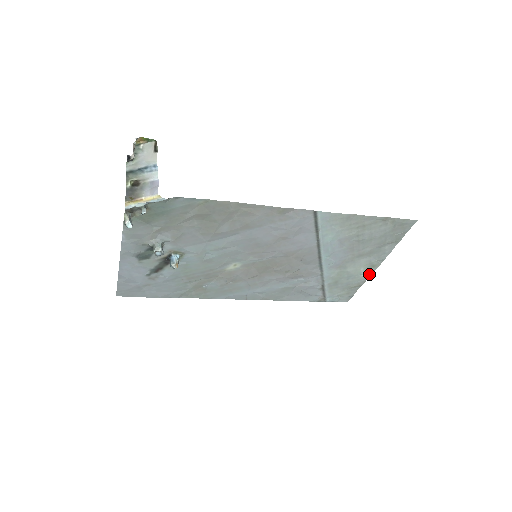
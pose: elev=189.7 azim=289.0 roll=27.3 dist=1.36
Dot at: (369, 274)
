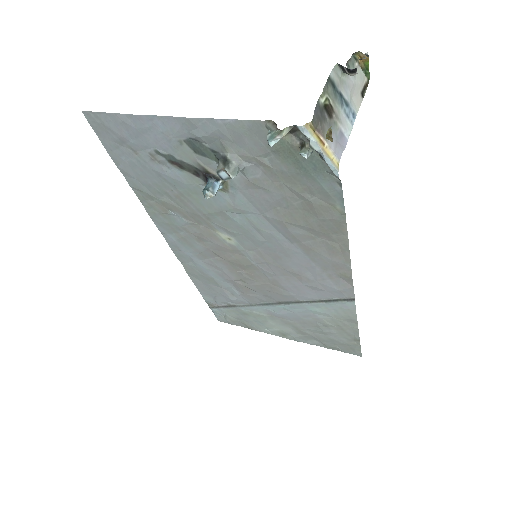
Dot at: (270, 333)
